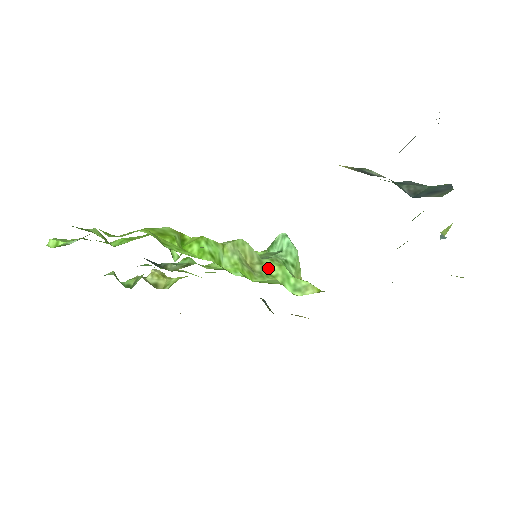
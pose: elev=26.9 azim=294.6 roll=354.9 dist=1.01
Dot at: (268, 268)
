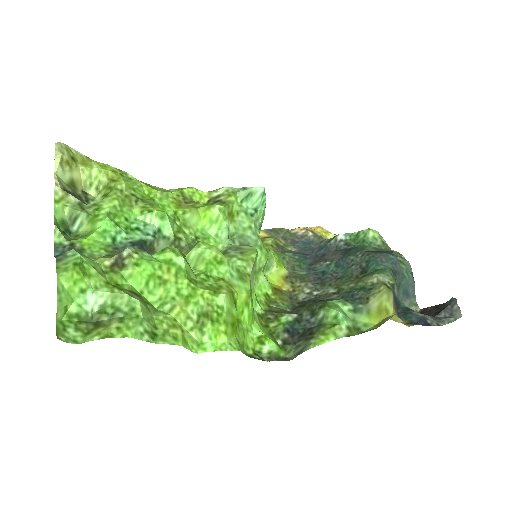
Dot at: (259, 261)
